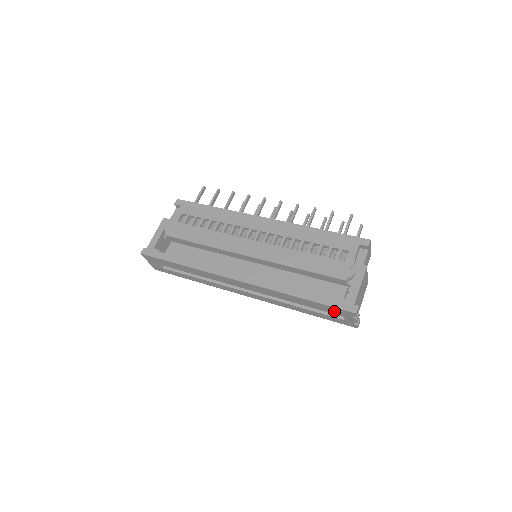
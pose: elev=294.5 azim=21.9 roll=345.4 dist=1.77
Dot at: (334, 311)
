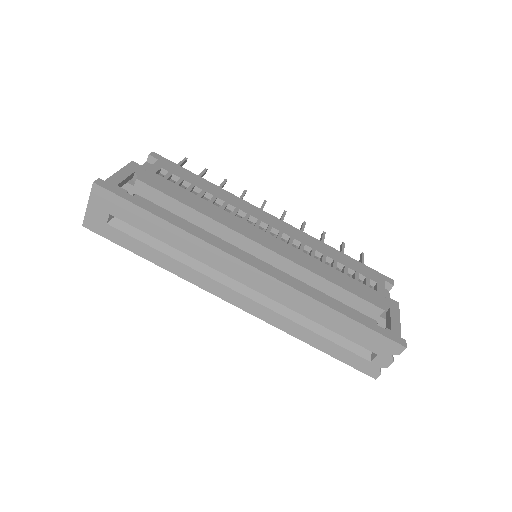
Dot at: (372, 342)
